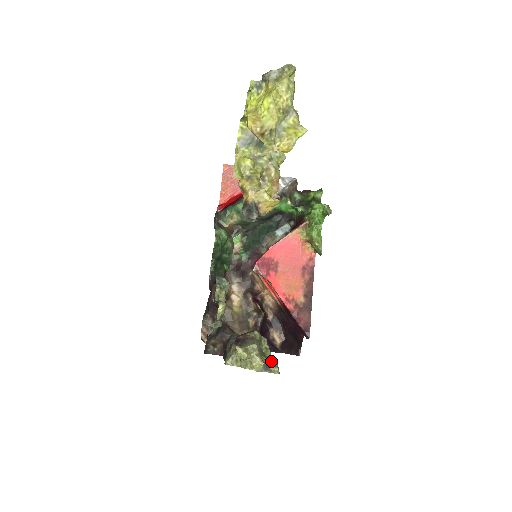
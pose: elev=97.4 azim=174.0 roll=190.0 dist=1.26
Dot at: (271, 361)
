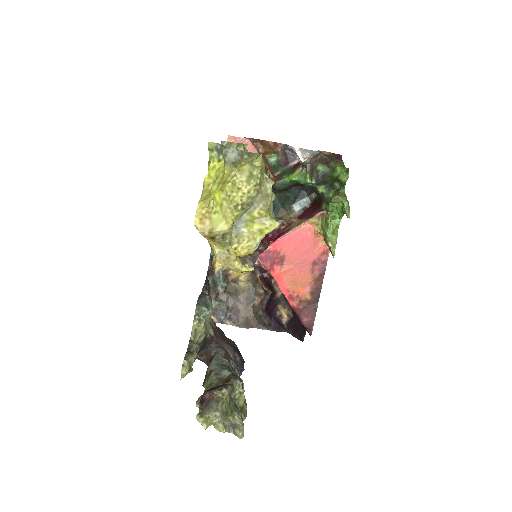
Dot at: (237, 421)
